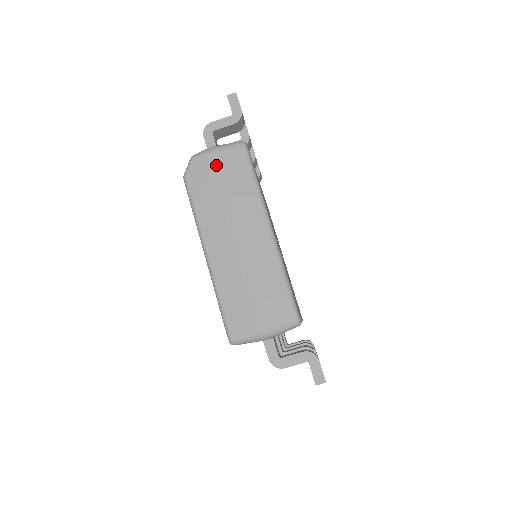
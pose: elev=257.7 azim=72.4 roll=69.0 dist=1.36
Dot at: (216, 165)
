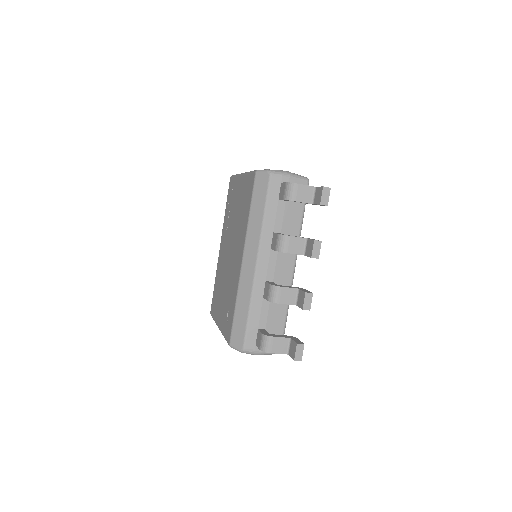
Dot at: occluded
